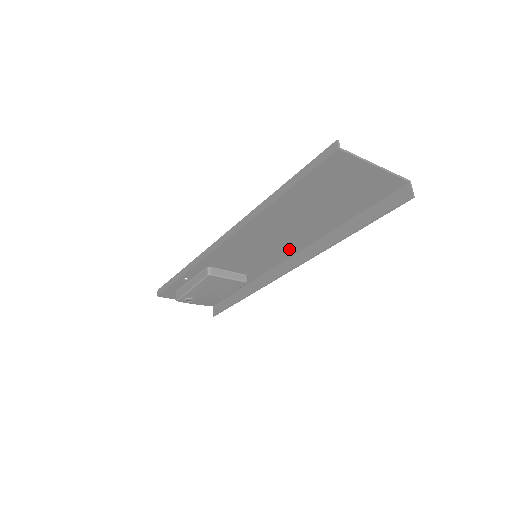
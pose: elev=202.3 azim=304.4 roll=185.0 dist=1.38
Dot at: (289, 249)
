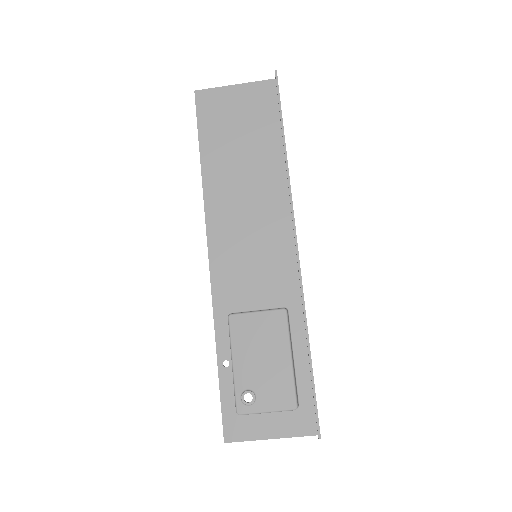
Dot at: (279, 225)
